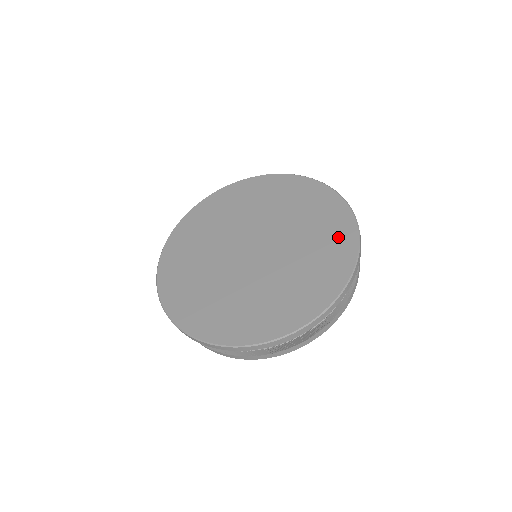
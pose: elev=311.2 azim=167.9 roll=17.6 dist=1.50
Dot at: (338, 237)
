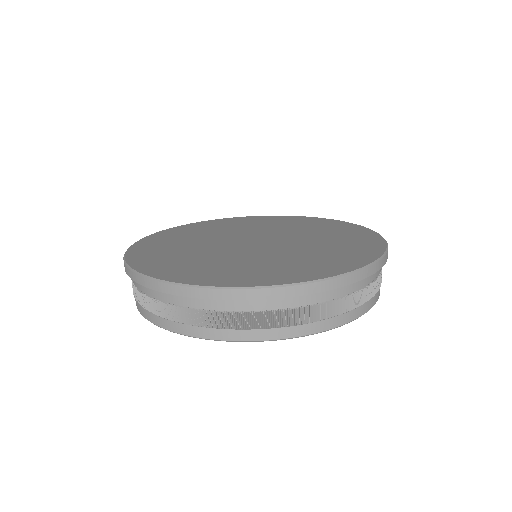
Dot at: (351, 255)
